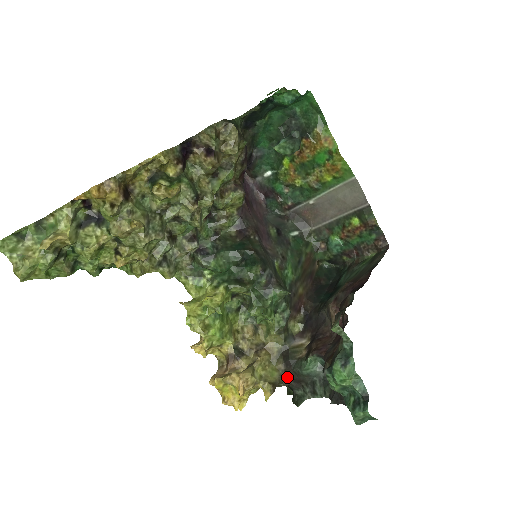
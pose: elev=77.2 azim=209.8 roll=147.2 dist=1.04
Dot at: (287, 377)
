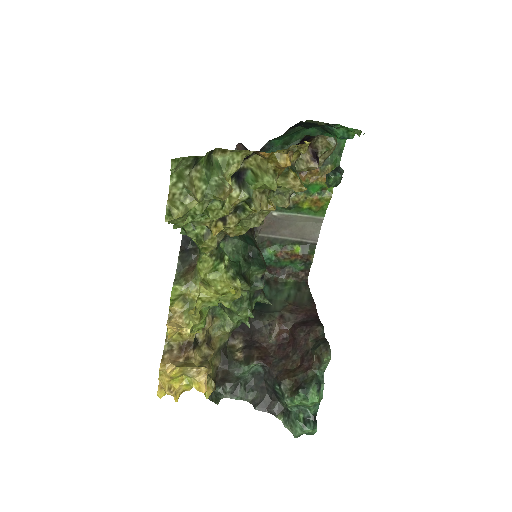
Dot at: (219, 374)
